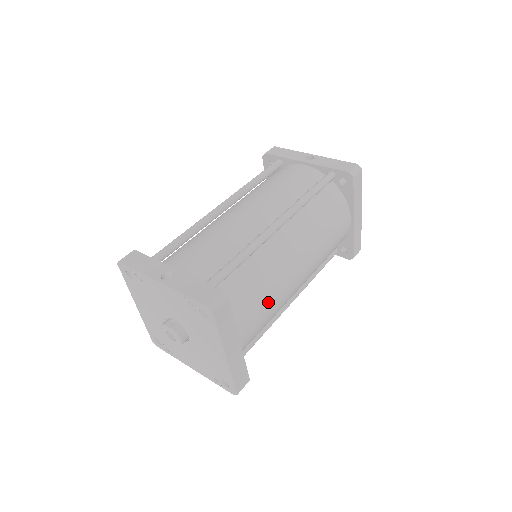
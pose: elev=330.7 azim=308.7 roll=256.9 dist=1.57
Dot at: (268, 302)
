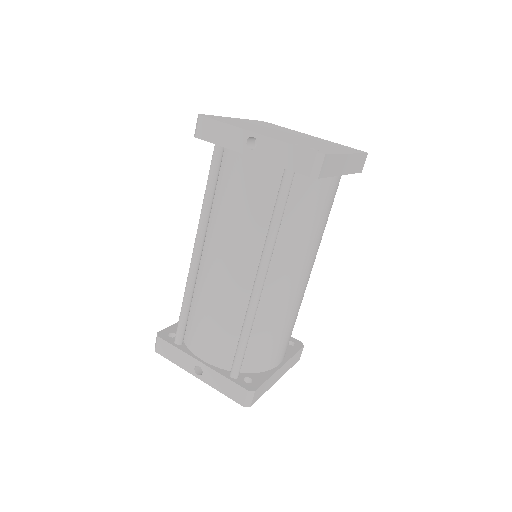
Dot at: (288, 327)
